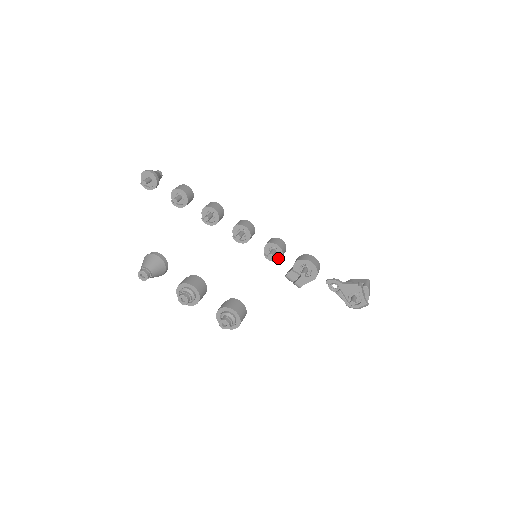
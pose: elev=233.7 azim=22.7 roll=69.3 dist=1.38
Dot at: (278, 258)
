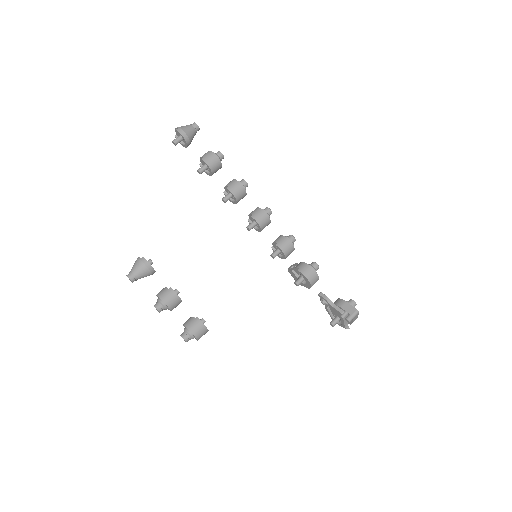
Dot at: (282, 257)
